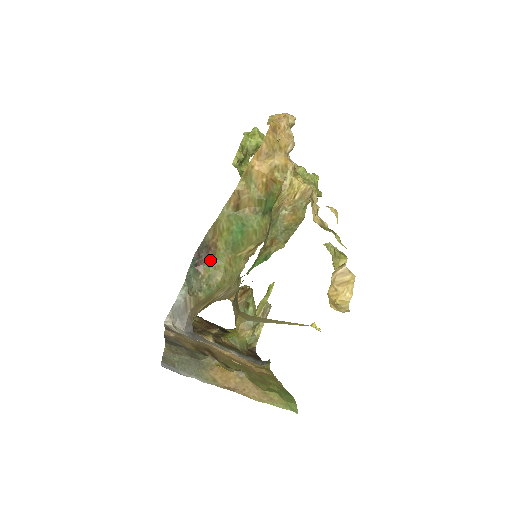
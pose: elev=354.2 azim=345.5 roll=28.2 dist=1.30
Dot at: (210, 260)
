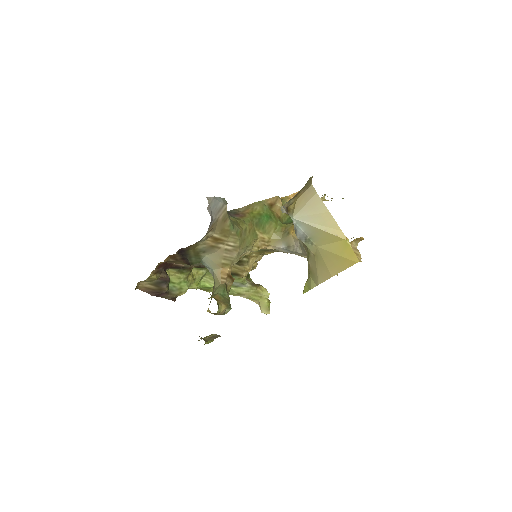
Dot at: (236, 218)
